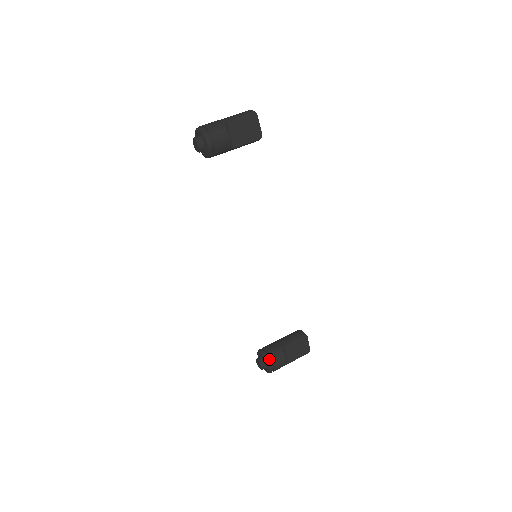
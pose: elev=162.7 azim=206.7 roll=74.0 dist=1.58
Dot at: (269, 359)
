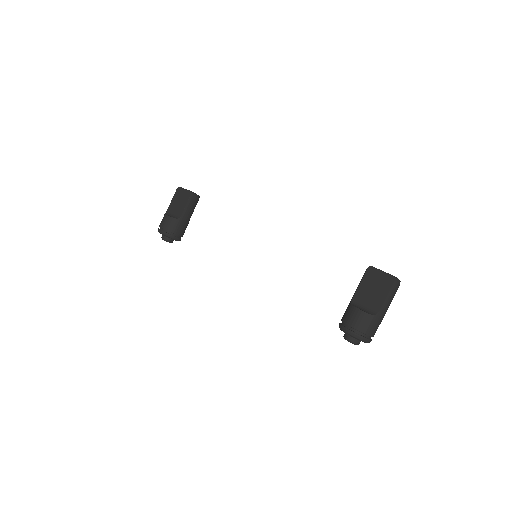
Dot at: (343, 325)
